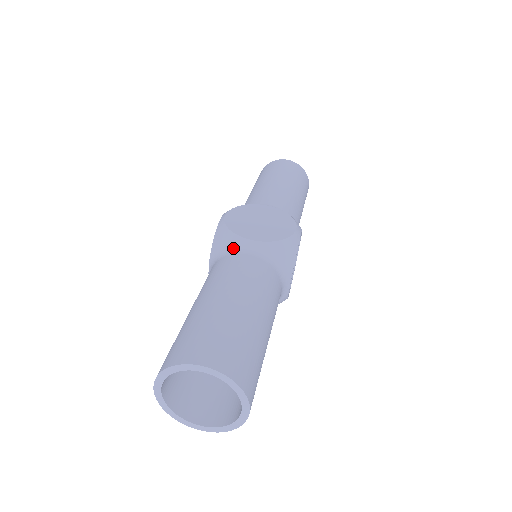
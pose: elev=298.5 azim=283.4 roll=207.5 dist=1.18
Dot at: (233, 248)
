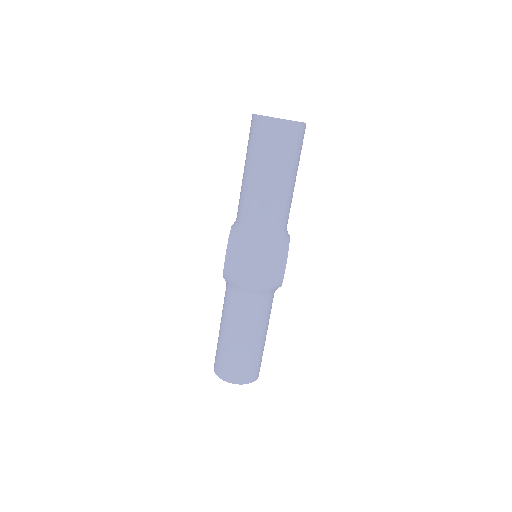
Dot at: (238, 291)
